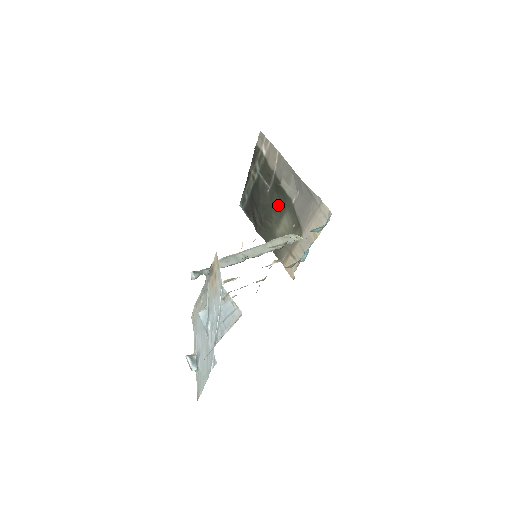
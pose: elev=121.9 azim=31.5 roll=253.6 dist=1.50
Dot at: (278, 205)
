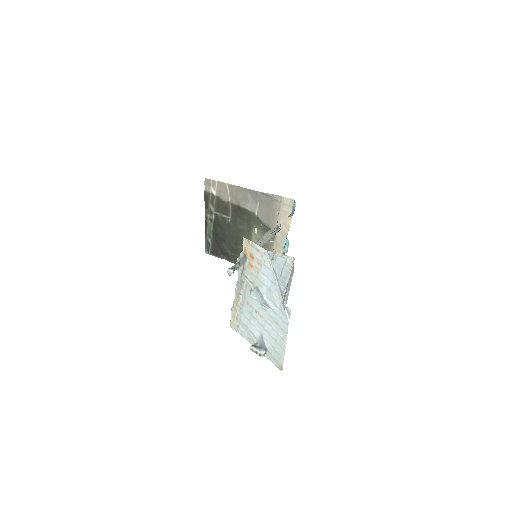
Dot at: (244, 226)
